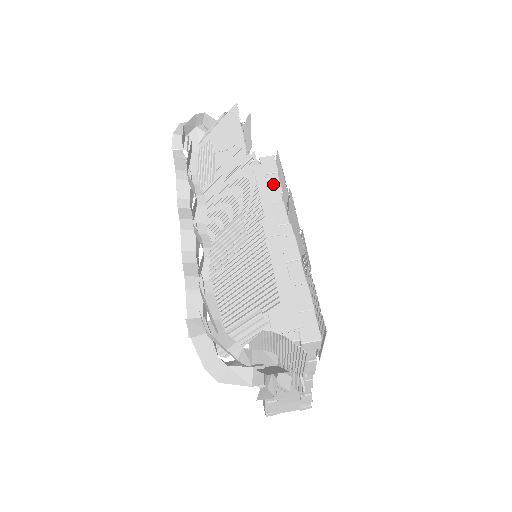
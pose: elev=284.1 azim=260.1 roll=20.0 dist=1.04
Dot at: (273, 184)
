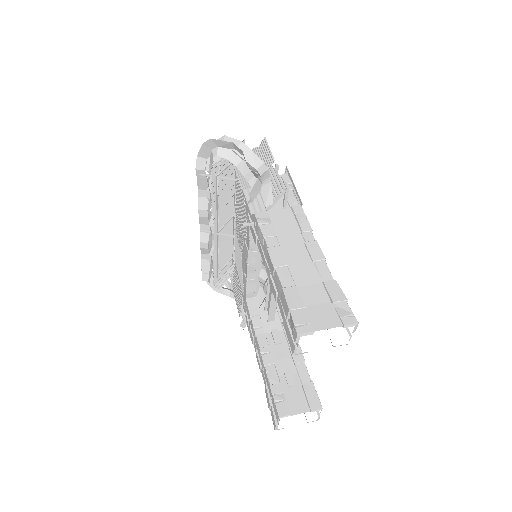
Dot at: occluded
